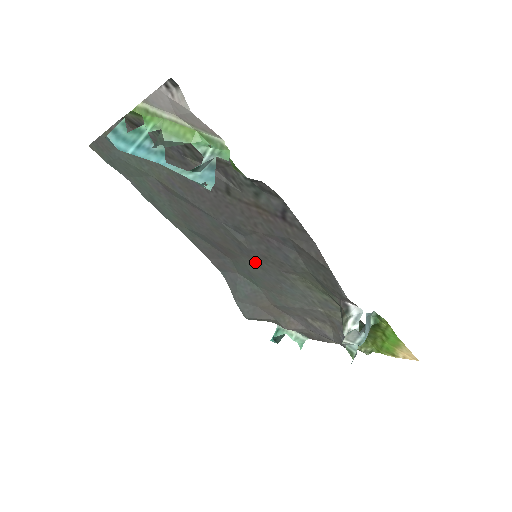
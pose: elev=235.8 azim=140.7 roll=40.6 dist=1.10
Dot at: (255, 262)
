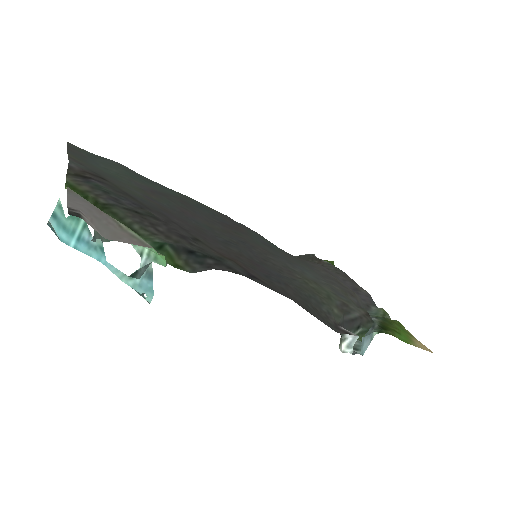
Dot at: (261, 249)
